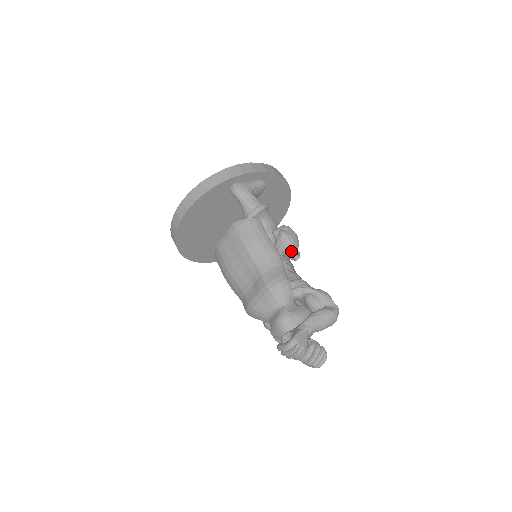
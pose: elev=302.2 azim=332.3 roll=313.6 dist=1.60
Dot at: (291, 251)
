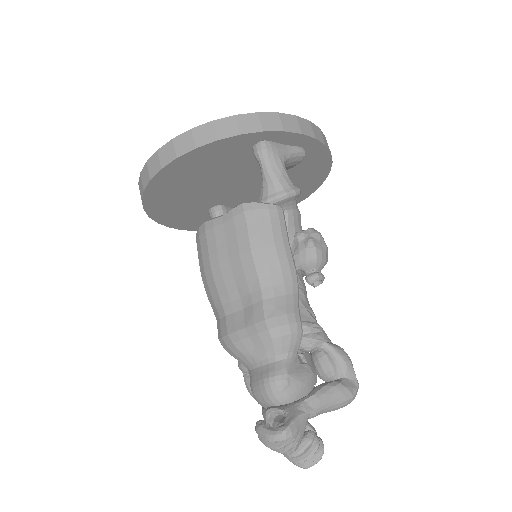
Dot at: (314, 273)
